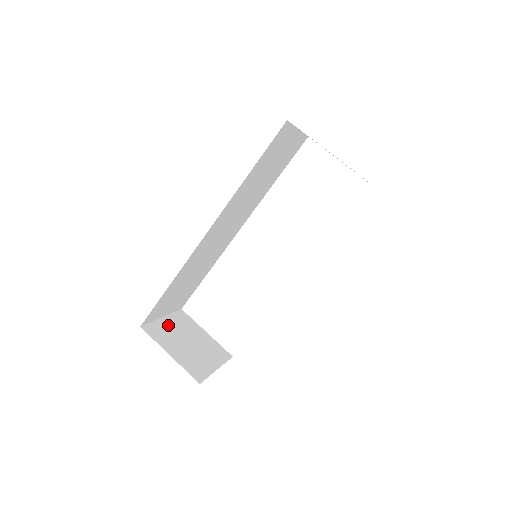
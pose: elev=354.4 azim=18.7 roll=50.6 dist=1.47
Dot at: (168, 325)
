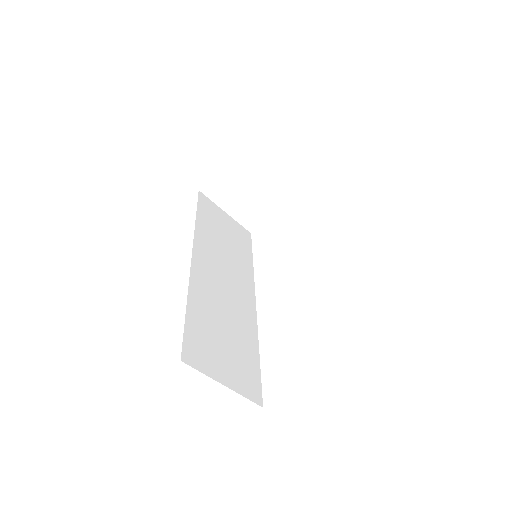
Dot at: occluded
